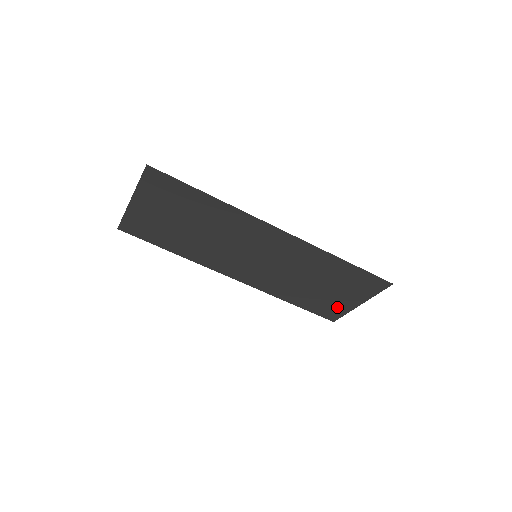
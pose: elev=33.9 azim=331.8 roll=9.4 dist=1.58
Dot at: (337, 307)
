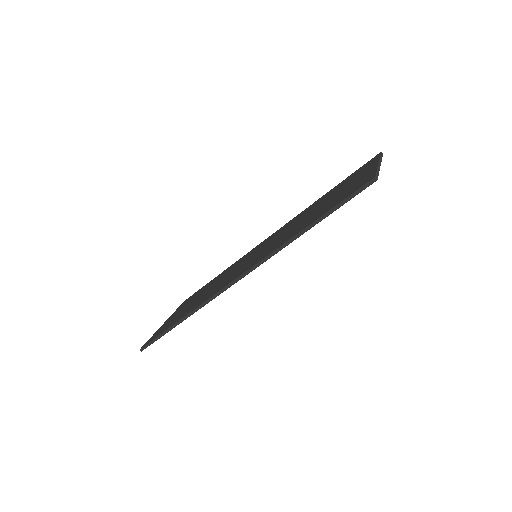
Dot at: occluded
